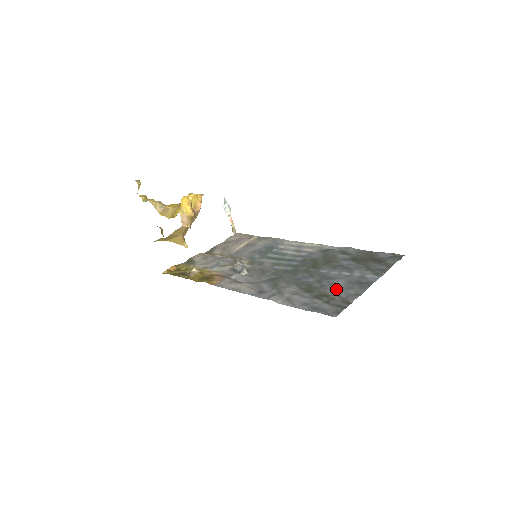
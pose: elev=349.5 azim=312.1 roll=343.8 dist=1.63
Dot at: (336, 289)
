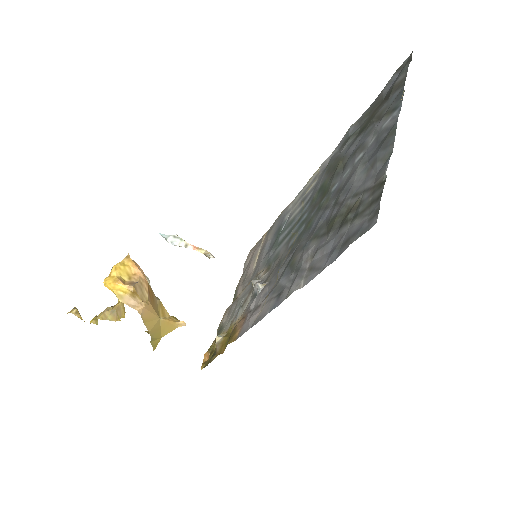
Dot at: (357, 187)
